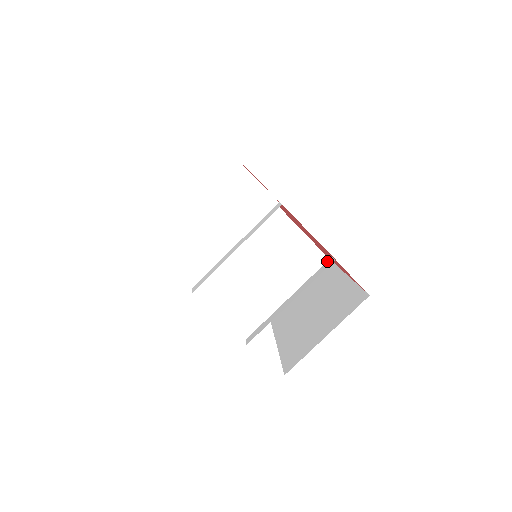
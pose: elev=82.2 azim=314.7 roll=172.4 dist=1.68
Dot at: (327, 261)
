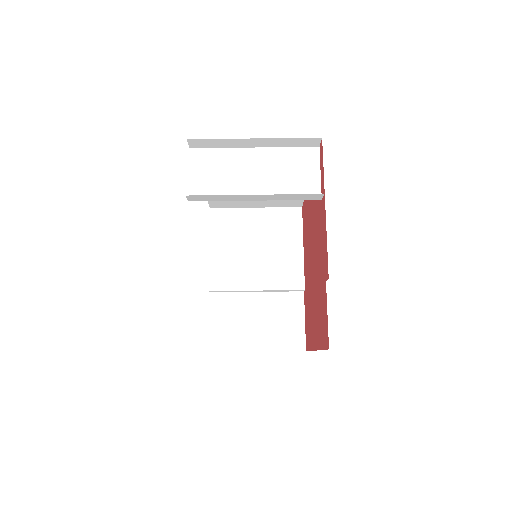
Dot at: occluded
